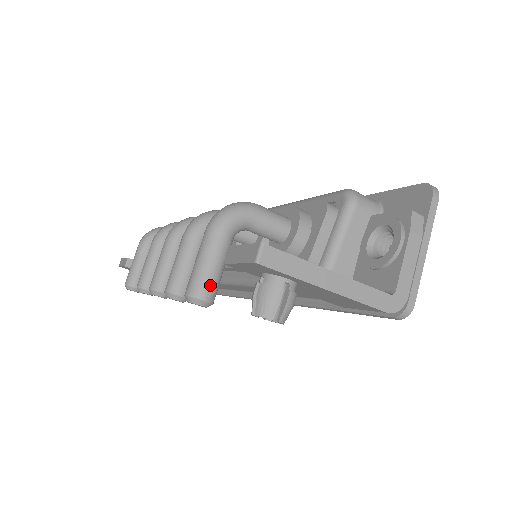
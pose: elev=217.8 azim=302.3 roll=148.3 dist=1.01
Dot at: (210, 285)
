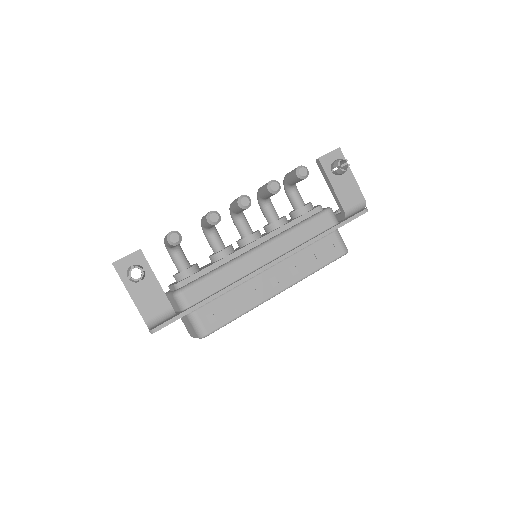
Dot at: occluded
